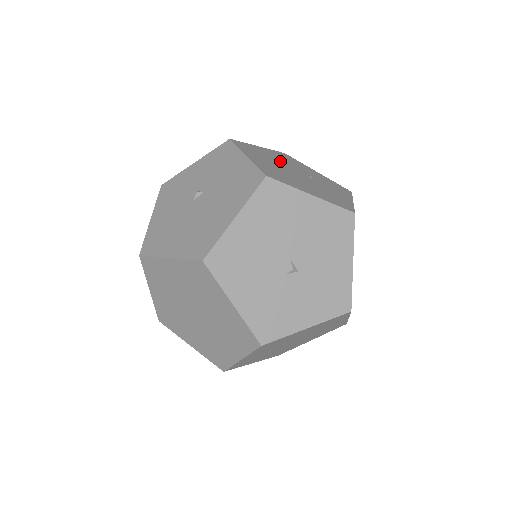
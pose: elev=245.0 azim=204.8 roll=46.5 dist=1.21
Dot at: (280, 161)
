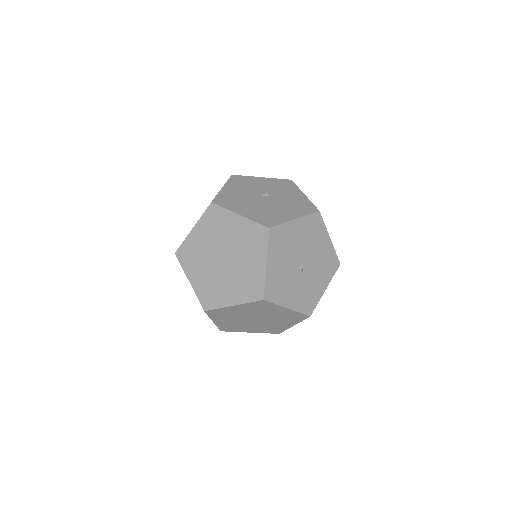
Dot at: occluded
